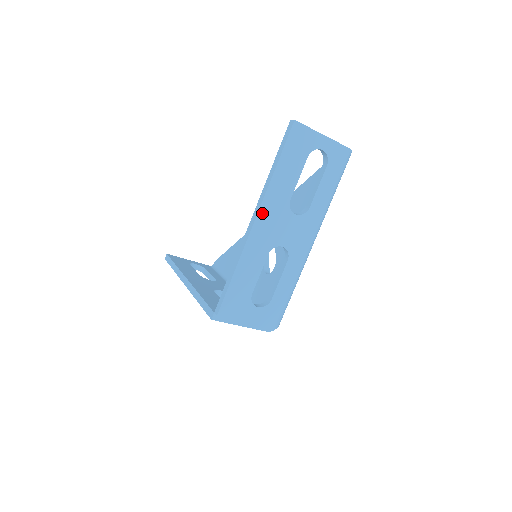
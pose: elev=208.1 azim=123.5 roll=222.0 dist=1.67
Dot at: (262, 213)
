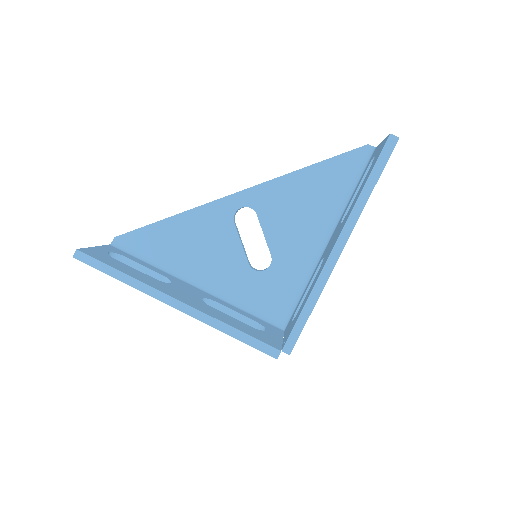
Dot at: (347, 239)
